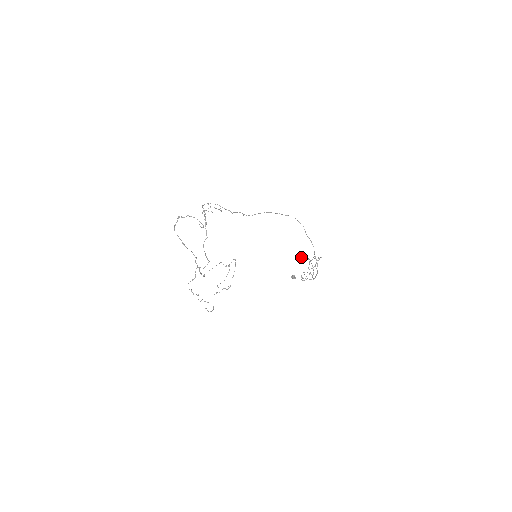
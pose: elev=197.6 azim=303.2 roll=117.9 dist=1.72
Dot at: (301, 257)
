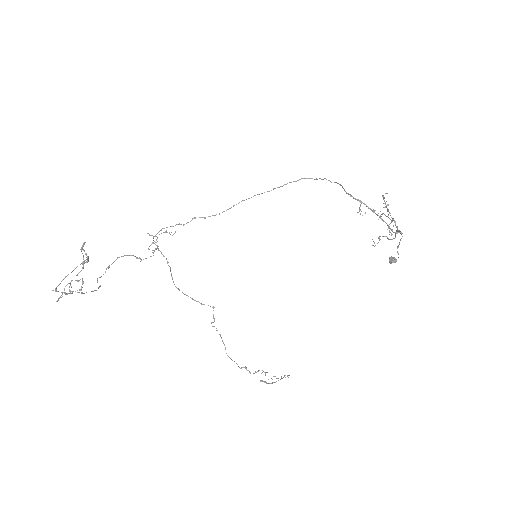
Dot at: occluded
